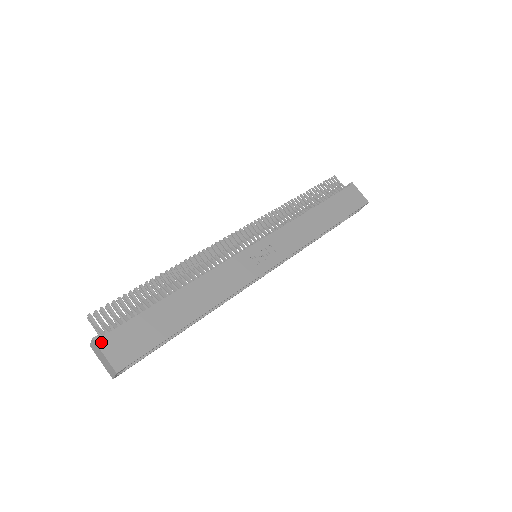
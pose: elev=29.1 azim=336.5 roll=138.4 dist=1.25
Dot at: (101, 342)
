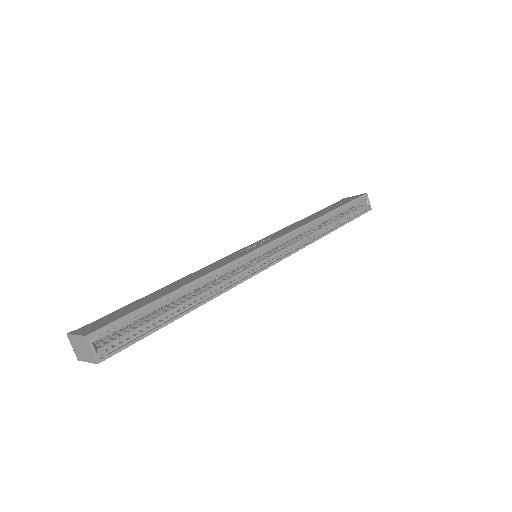
Dot at: (75, 332)
